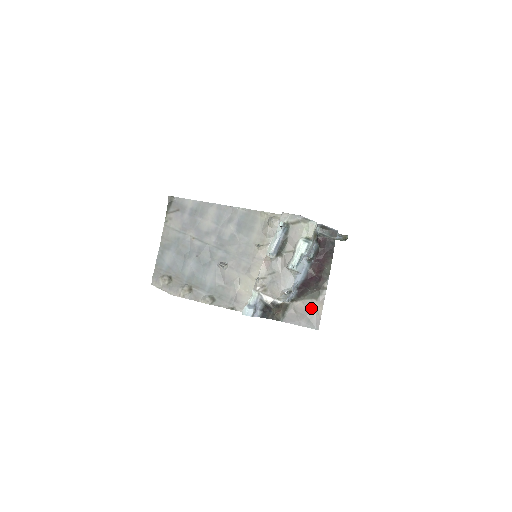
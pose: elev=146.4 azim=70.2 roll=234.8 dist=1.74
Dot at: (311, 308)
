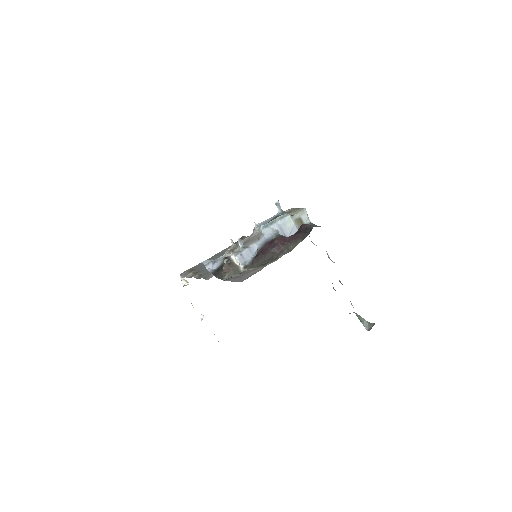
Dot at: (253, 271)
